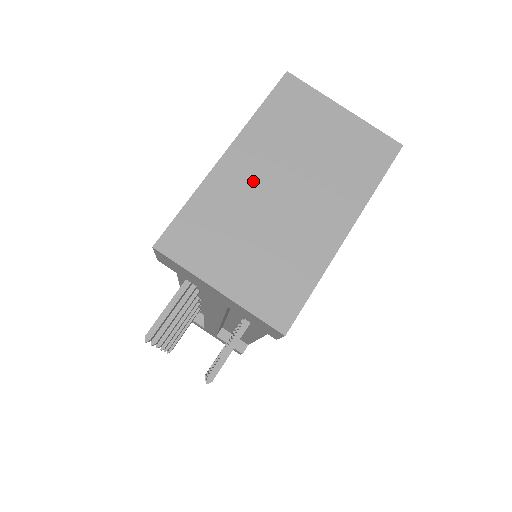
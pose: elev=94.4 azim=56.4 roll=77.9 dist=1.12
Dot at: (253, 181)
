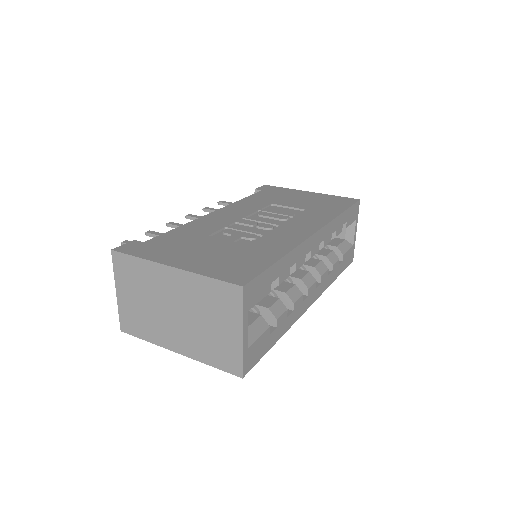
Dot at: (168, 290)
